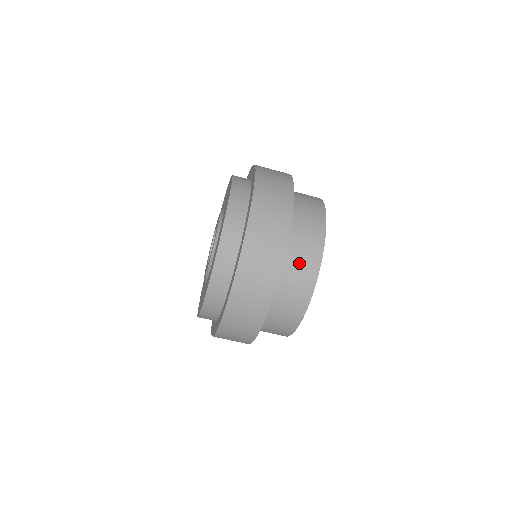
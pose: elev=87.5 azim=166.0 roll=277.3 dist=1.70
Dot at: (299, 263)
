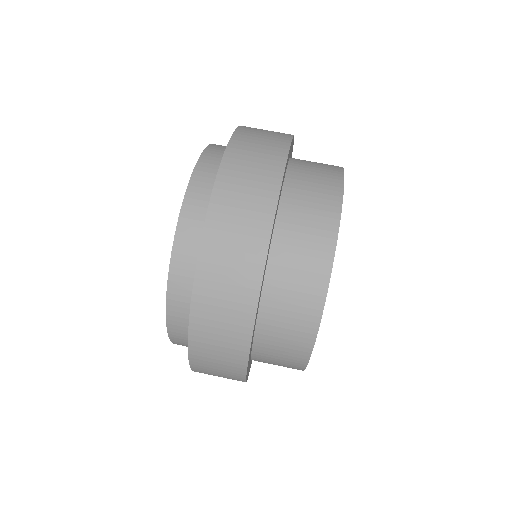
Dot at: (313, 172)
